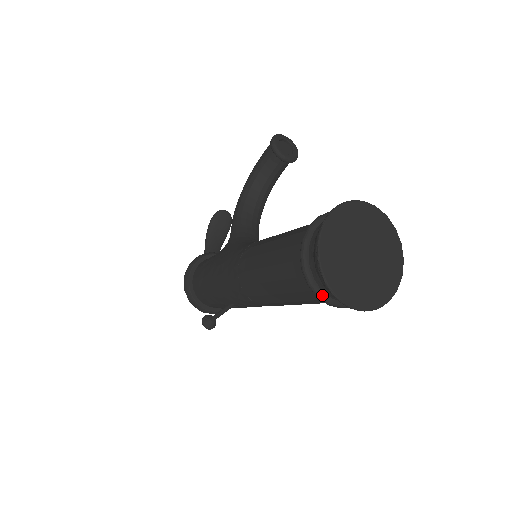
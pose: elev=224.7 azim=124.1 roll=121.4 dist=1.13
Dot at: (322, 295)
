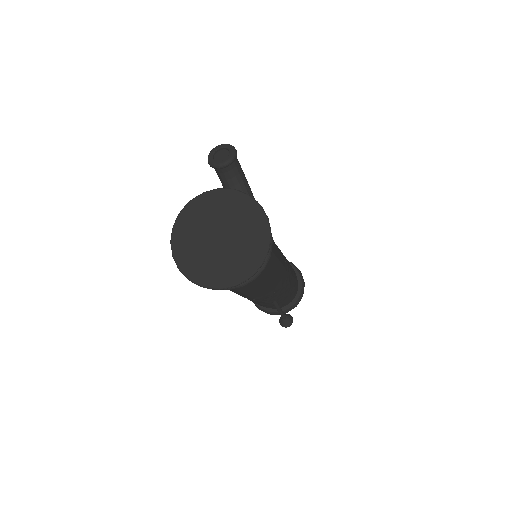
Dot at: occluded
